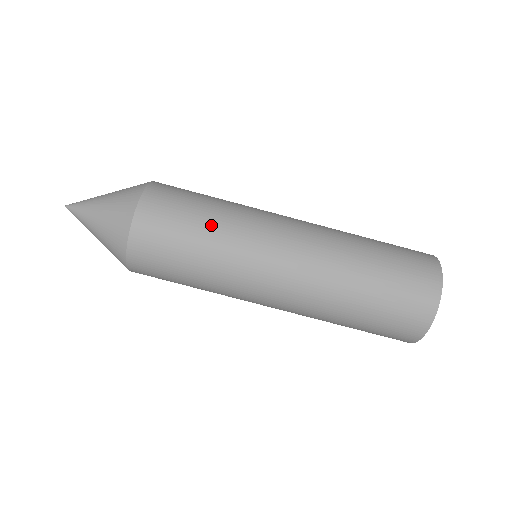
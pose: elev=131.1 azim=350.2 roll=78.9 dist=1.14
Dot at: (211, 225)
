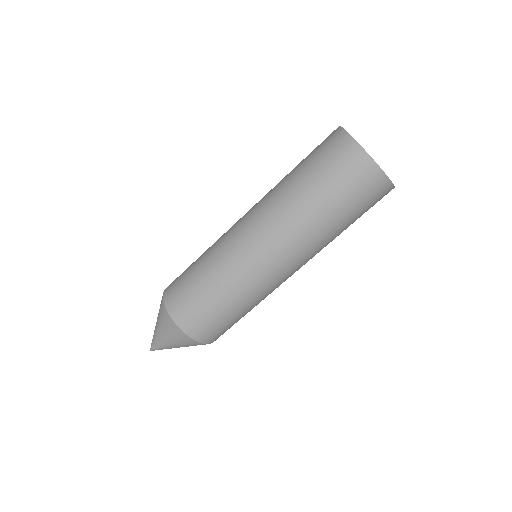
Dot at: (201, 259)
